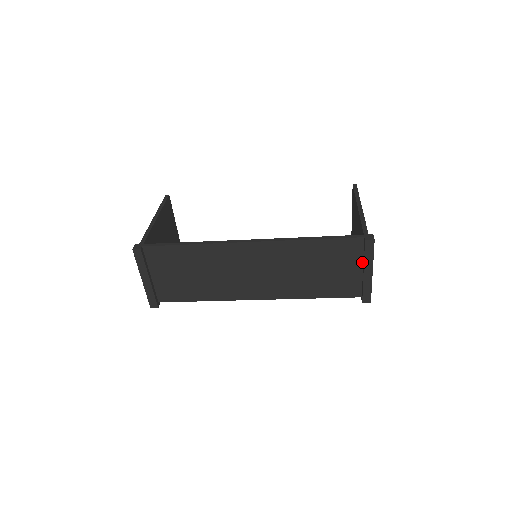
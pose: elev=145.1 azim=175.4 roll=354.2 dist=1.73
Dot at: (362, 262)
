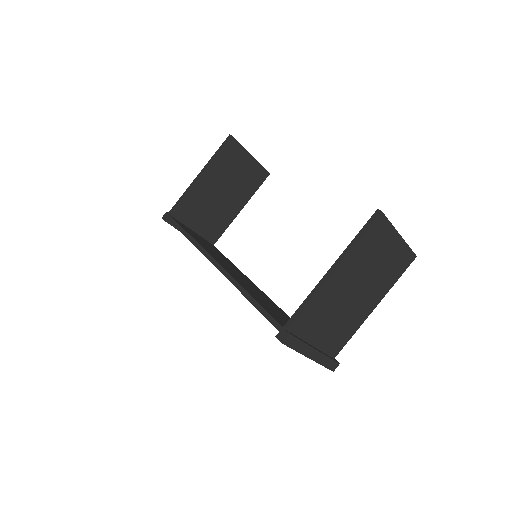
Dot at: occluded
